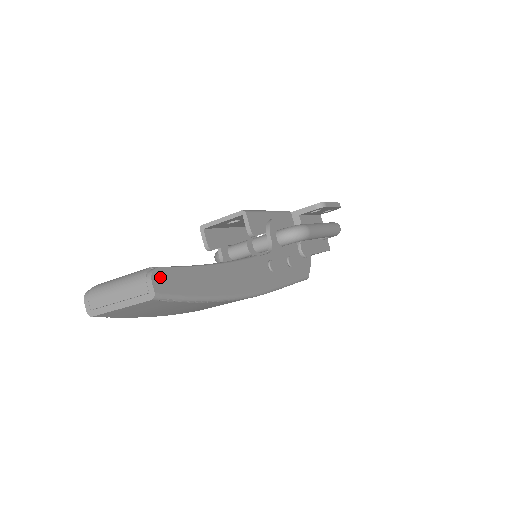
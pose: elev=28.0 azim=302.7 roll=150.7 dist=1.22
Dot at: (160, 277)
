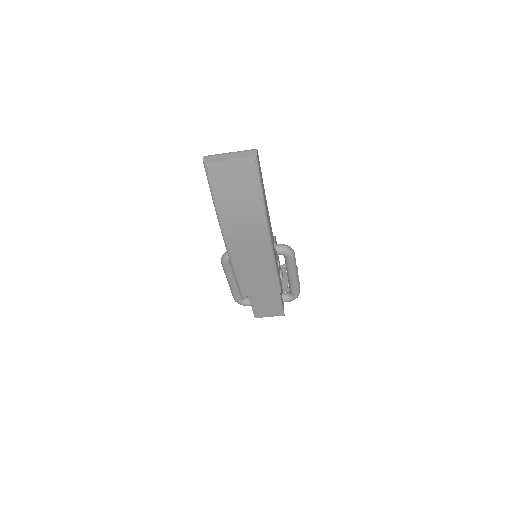
Dot at: (258, 155)
